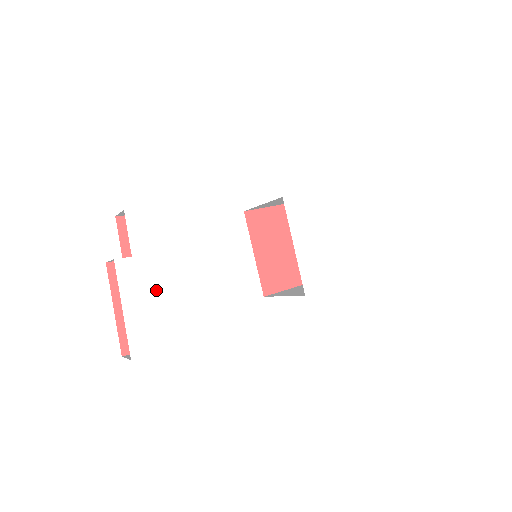
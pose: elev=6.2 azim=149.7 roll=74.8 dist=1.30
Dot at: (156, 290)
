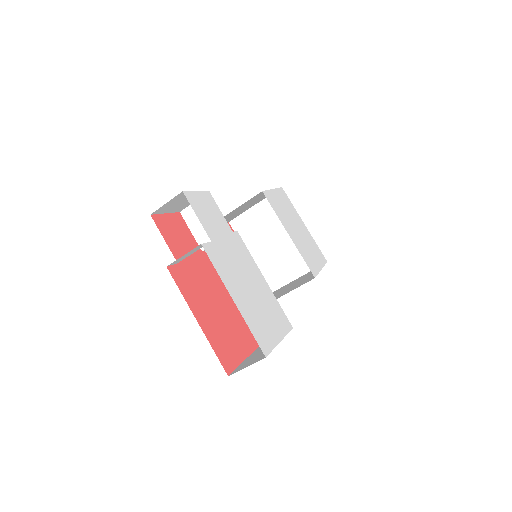
Dot at: (242, 277)
